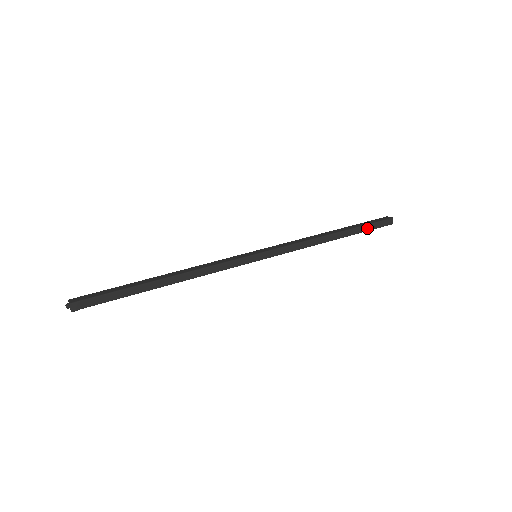
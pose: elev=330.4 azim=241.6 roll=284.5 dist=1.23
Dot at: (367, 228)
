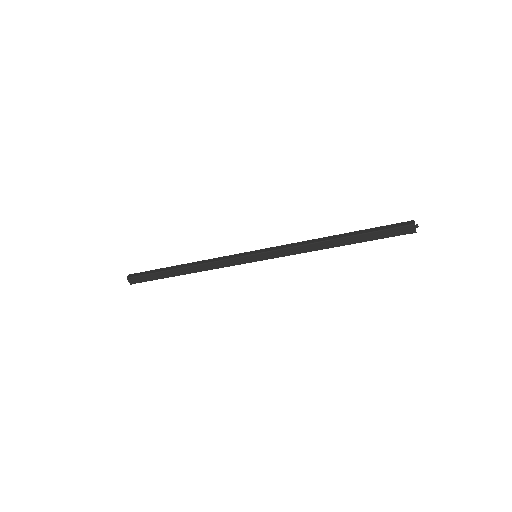
Dot at: (376, 229)
